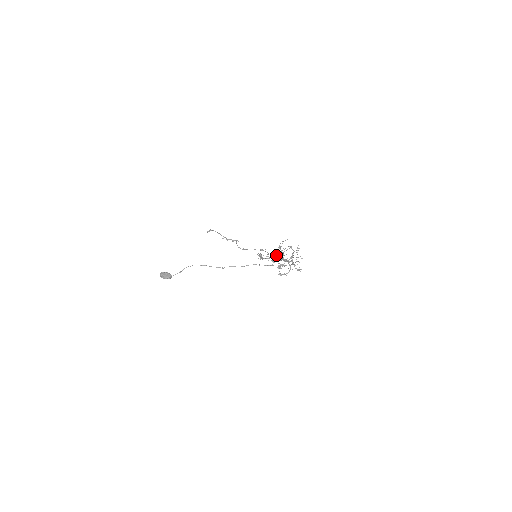
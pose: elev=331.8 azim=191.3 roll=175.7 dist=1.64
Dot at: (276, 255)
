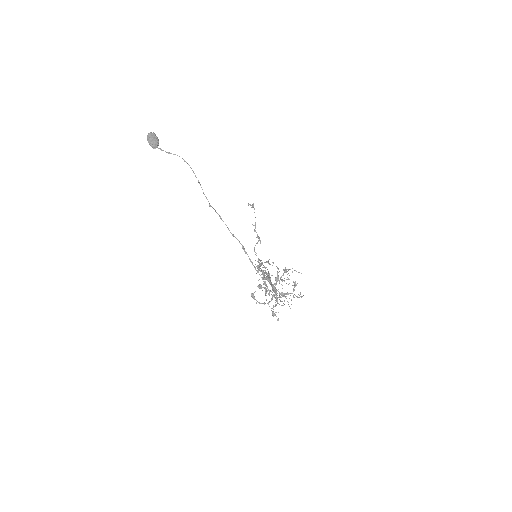
Dot at: occluded
